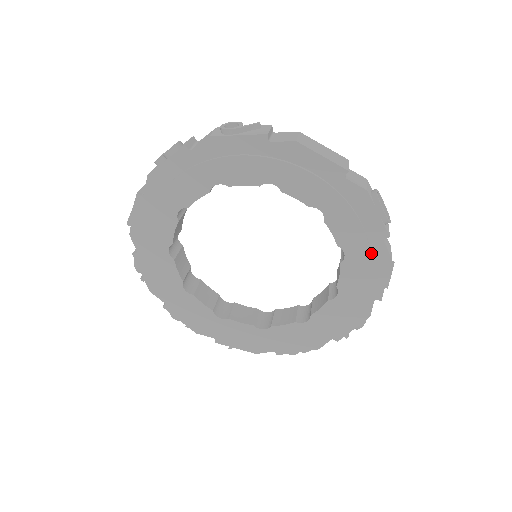
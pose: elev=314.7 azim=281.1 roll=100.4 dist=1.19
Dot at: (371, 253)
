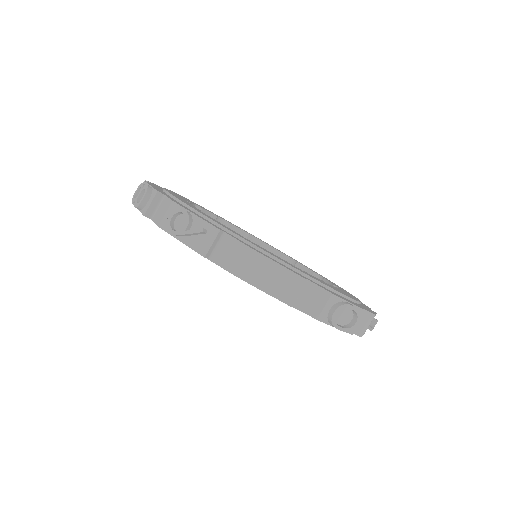
Dot at: occluded
